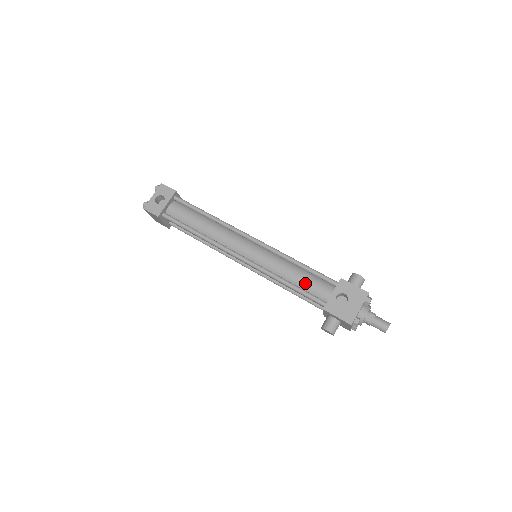
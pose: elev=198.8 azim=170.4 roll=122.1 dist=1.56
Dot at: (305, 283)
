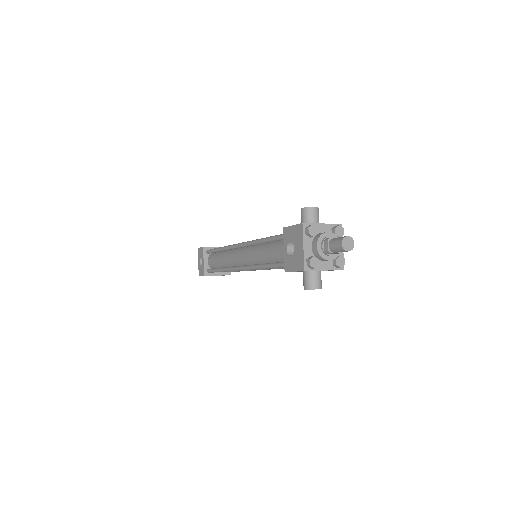
Dot at: (274, 255)
